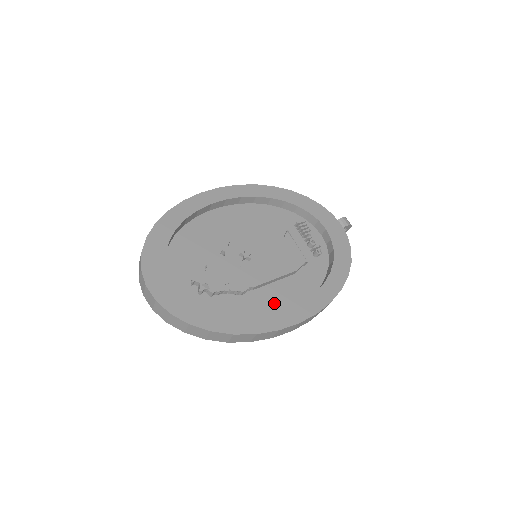
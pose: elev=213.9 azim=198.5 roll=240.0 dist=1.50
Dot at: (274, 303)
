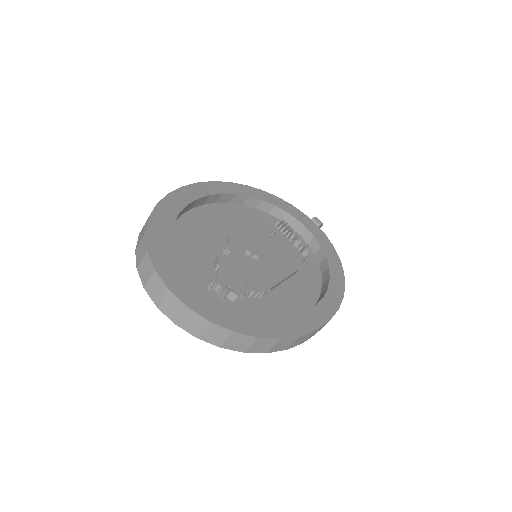
Dot at: (293, 304)
